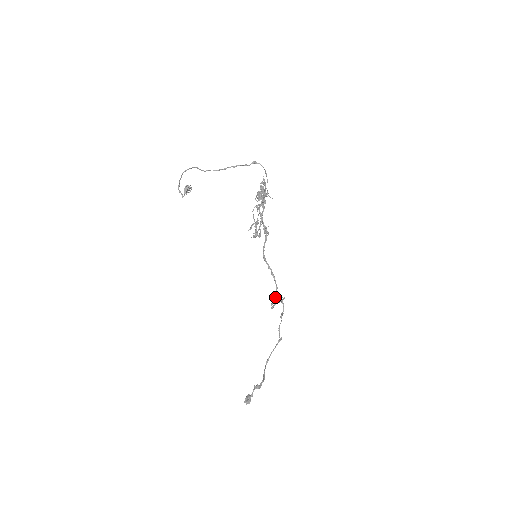
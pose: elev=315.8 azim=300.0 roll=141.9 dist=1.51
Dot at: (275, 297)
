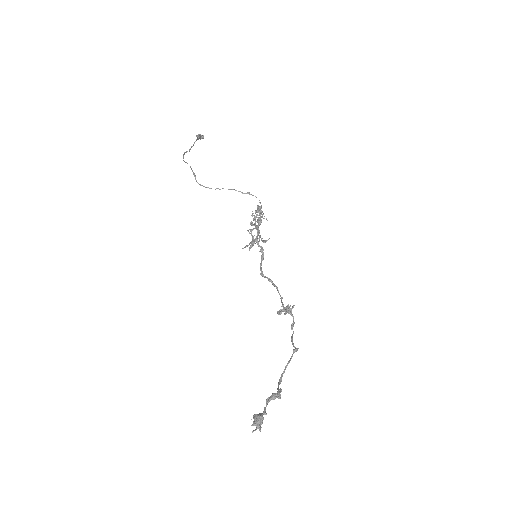
Dot at: occluded
